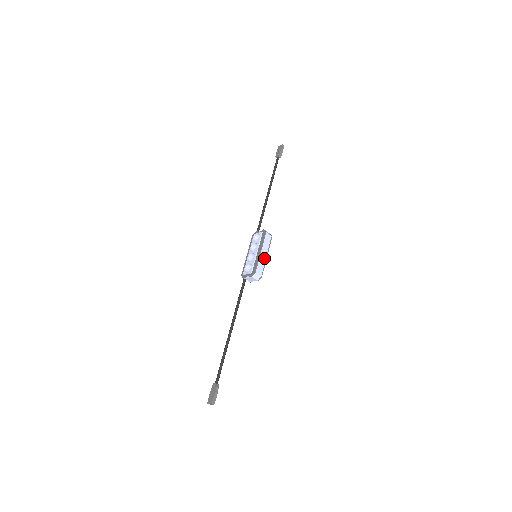
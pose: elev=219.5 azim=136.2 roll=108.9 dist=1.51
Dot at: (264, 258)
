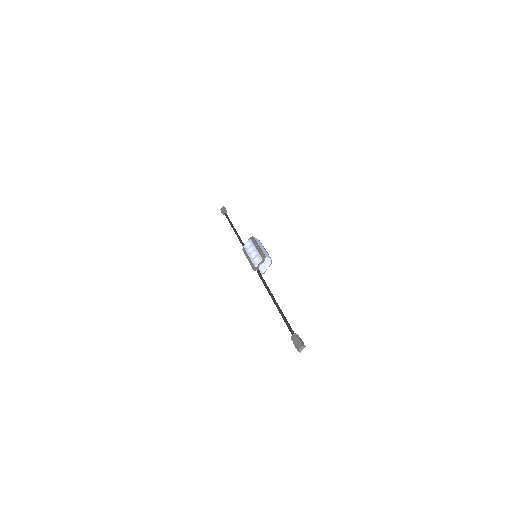
Dot at: (264, 250)
